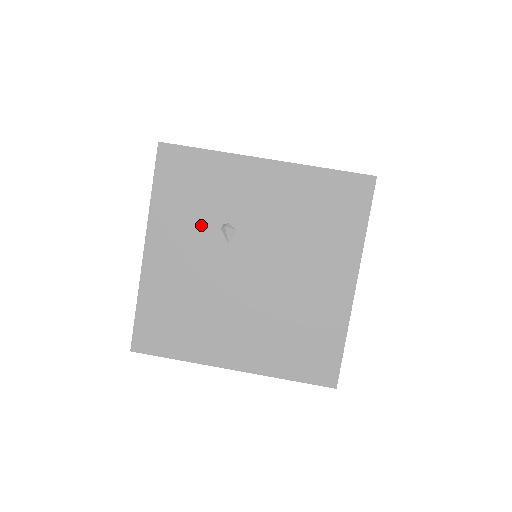
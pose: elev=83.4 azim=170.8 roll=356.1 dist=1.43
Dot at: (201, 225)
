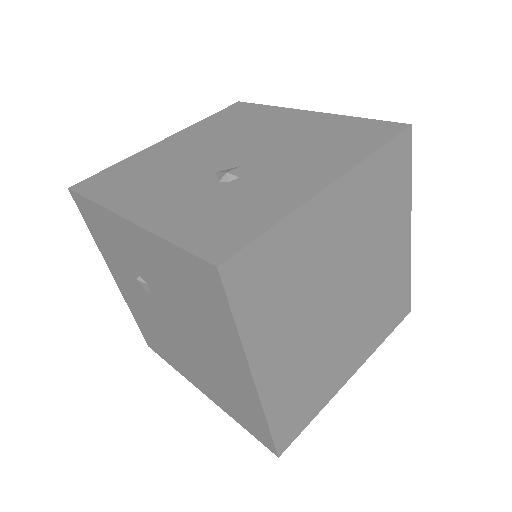
Dot at: (127, 271)
